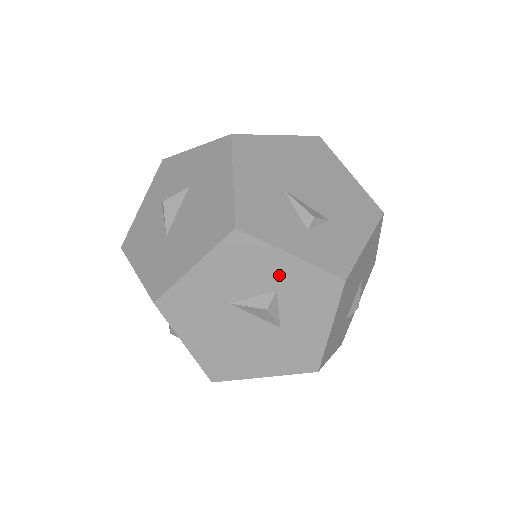
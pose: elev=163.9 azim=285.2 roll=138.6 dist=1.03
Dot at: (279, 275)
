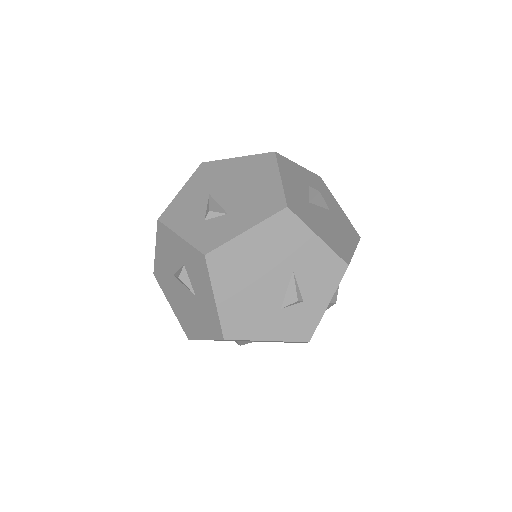
Dot at: (181, 252)
